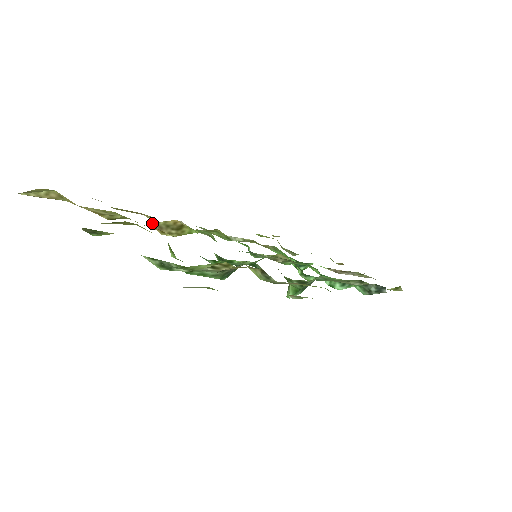
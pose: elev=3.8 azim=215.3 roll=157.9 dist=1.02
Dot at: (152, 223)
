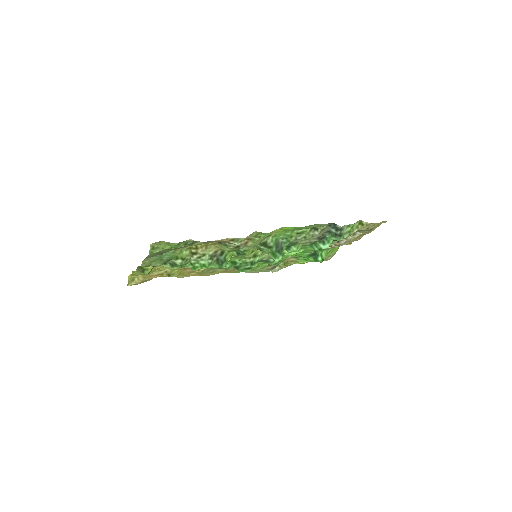
Dot at: occluded
